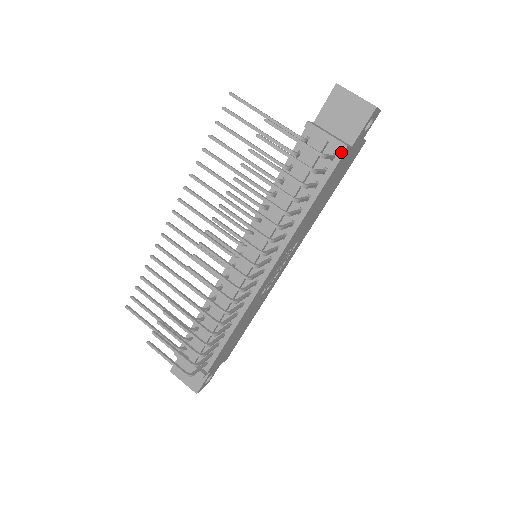
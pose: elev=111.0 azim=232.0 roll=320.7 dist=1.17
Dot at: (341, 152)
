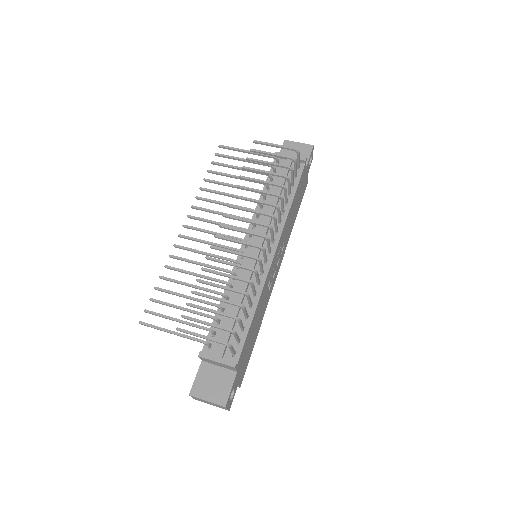
Dot at: (303, 164)
